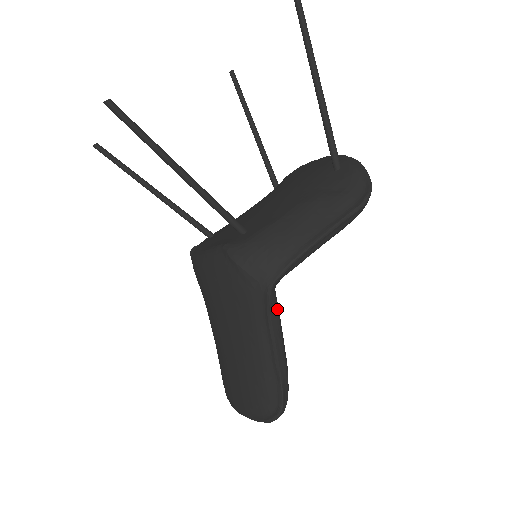
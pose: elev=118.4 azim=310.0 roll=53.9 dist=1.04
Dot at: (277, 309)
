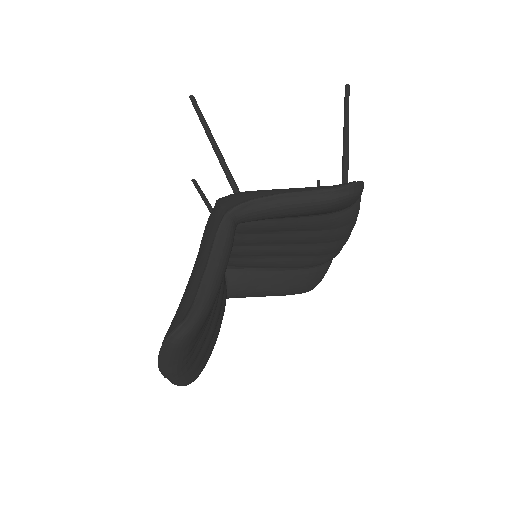
Dot at: (228, 237)
